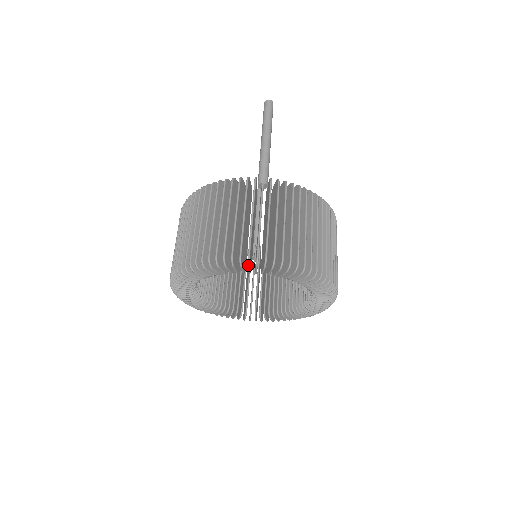
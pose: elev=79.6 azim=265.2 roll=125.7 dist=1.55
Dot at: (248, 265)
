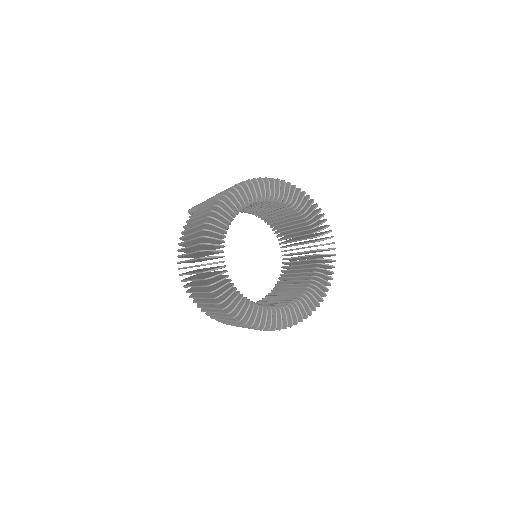
Dot at: (241, 187)
